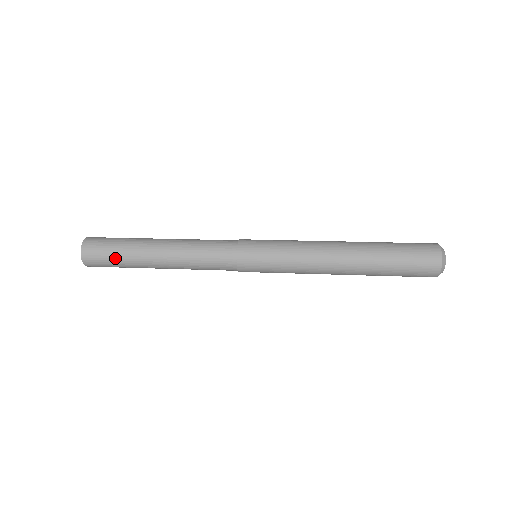
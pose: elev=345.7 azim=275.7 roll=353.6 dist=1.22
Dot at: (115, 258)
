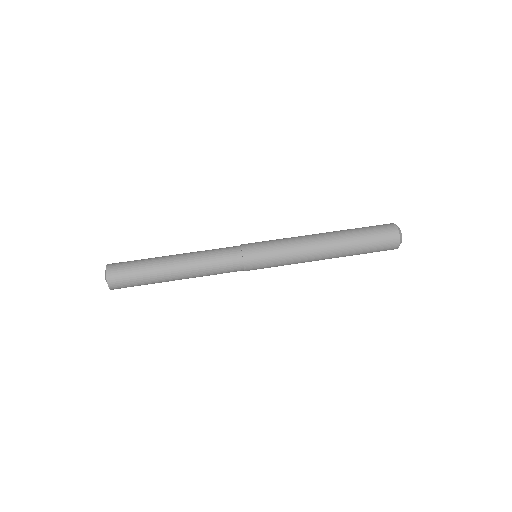
Dot at: (138, 278)
